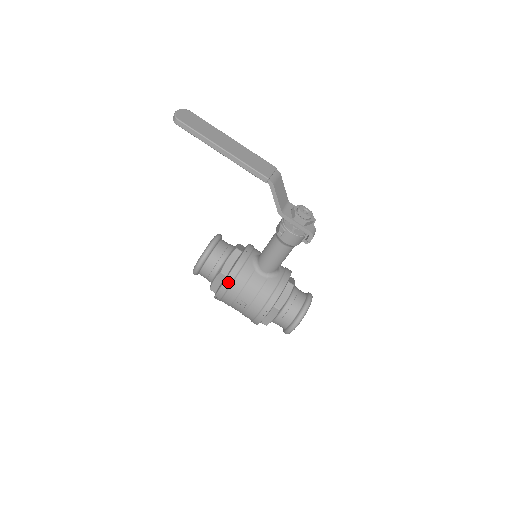
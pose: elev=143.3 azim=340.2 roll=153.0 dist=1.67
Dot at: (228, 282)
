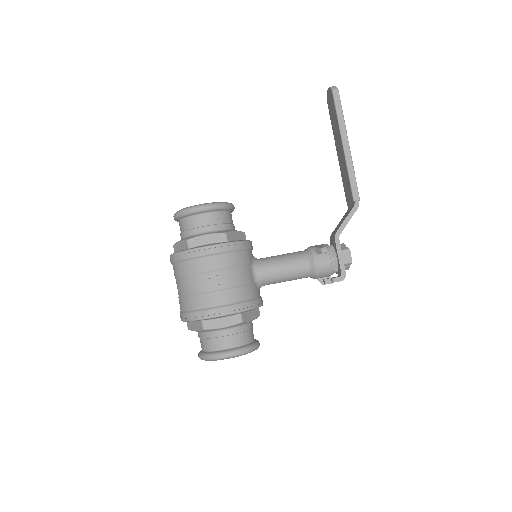
Dot at: (227, 247)
